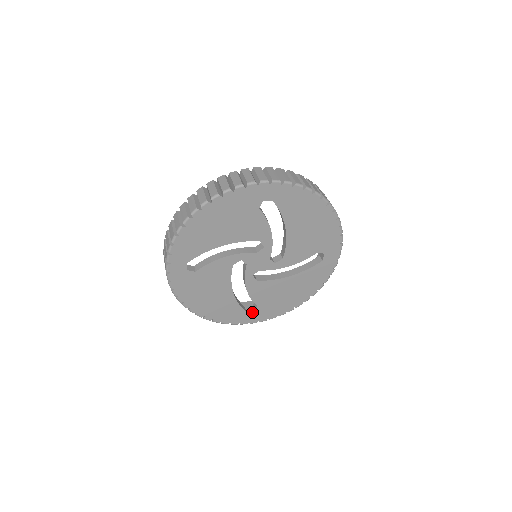
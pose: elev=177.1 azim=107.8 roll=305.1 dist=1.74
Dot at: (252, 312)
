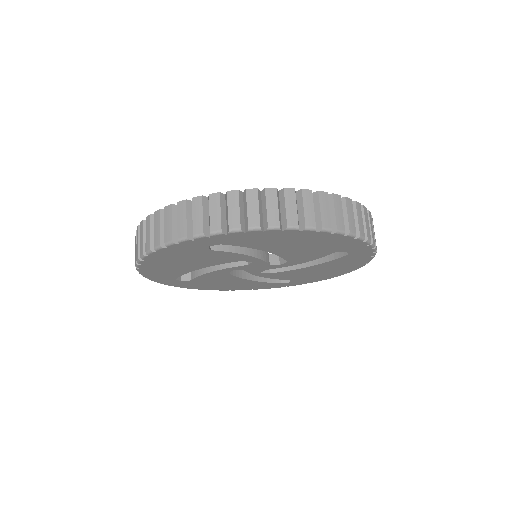
Dot at: (179, 280)
